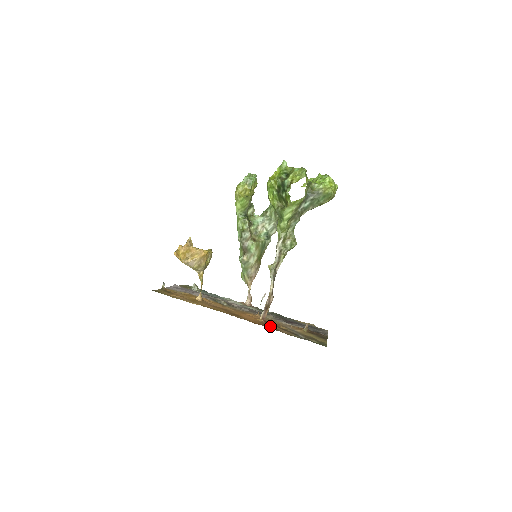
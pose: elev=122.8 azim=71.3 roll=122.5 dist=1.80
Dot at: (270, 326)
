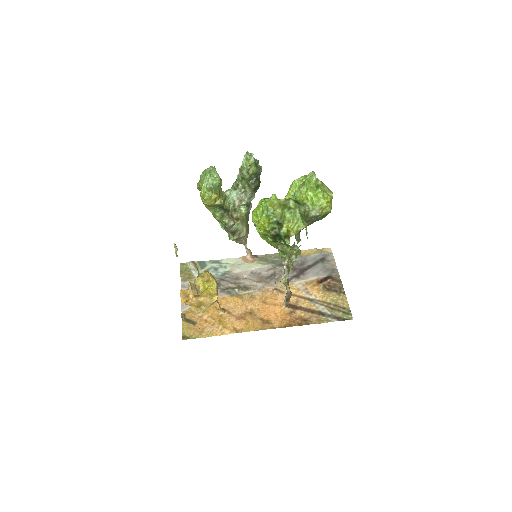
Dot at: (298, 317)
